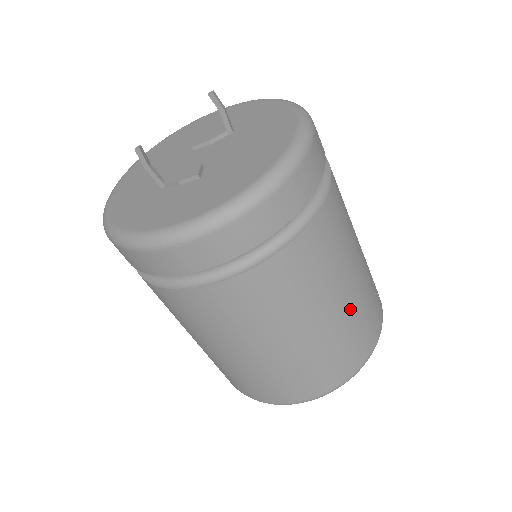
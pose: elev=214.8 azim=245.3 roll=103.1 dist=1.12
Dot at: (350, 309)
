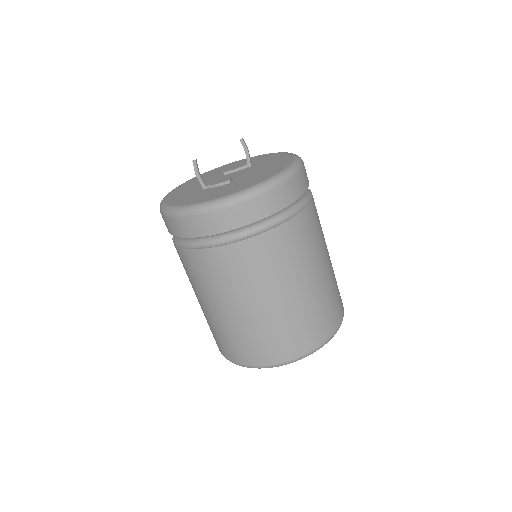
Dot at: (320, 288)
